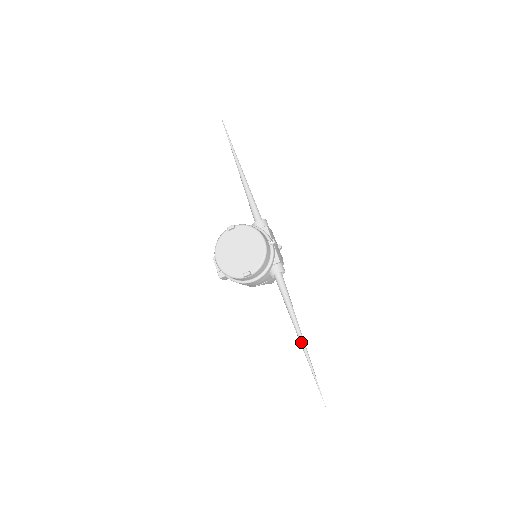
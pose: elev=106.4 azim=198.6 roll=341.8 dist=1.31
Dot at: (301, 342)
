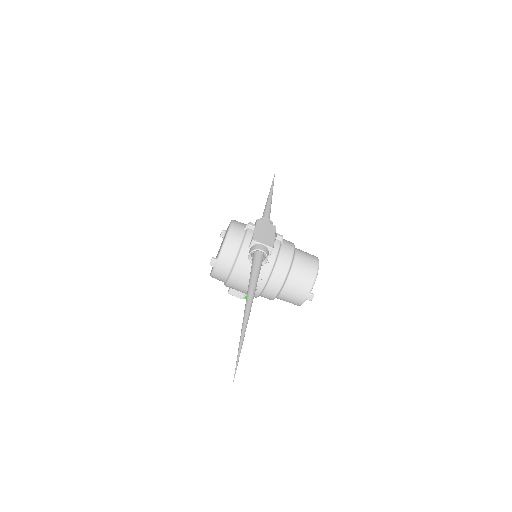
Dot at: (244, 312)
